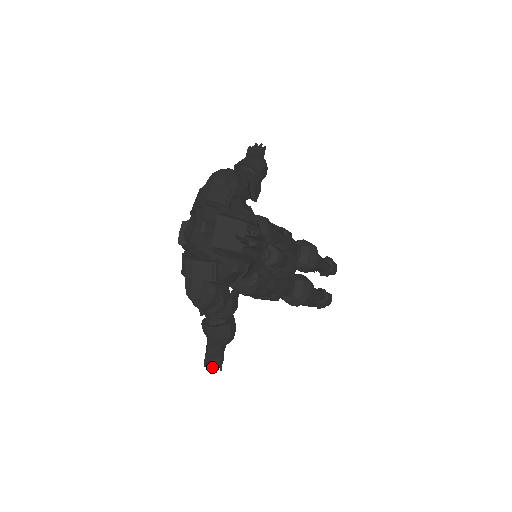
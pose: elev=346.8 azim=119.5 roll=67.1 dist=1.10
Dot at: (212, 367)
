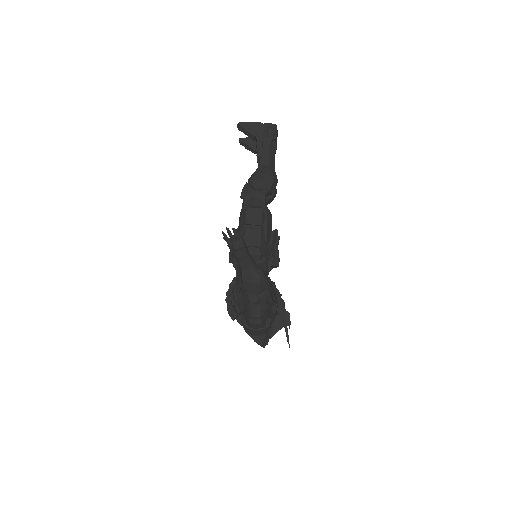
Dot at: occluded
